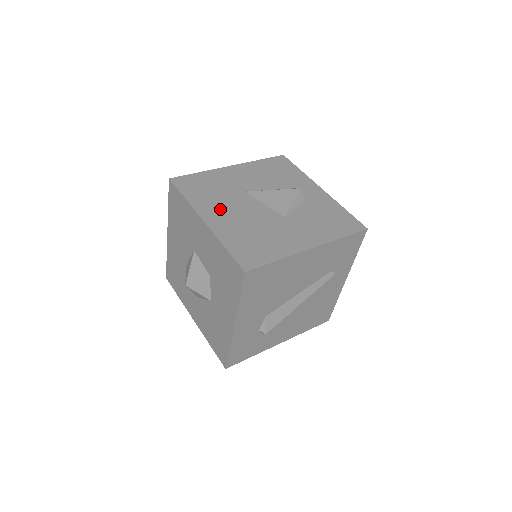
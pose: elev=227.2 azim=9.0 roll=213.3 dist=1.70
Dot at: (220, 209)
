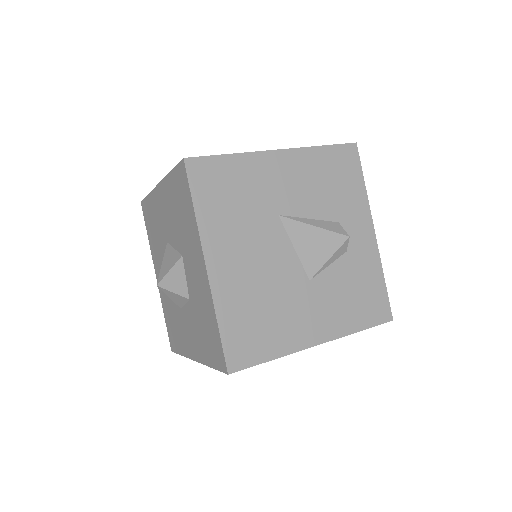
Dot at: (235, 246)
